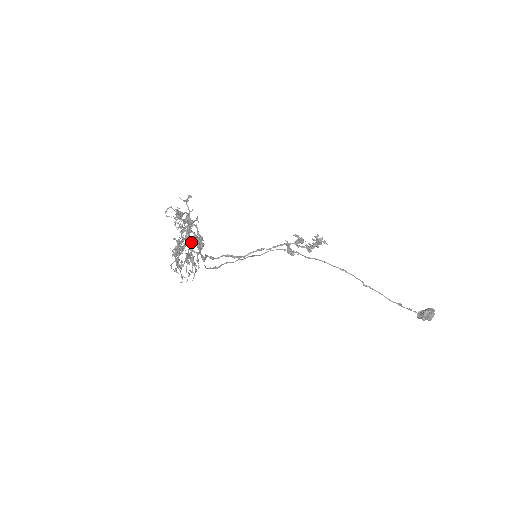
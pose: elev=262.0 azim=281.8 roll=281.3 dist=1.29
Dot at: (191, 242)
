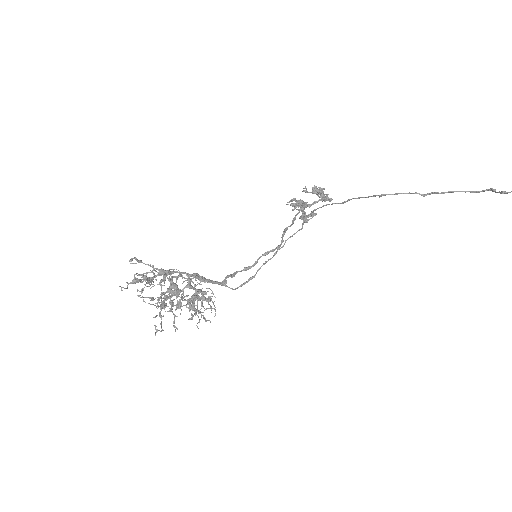
Dot at: (155, 303)
